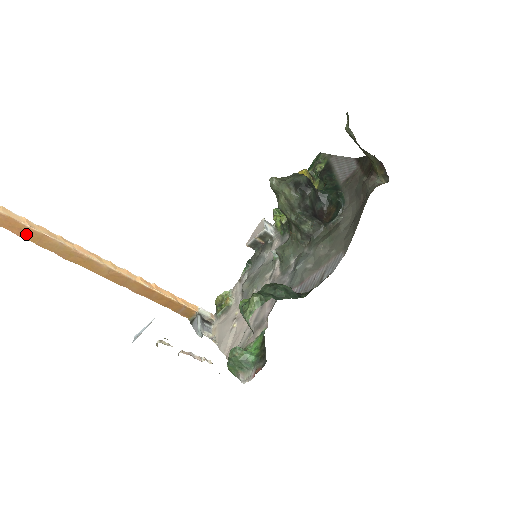
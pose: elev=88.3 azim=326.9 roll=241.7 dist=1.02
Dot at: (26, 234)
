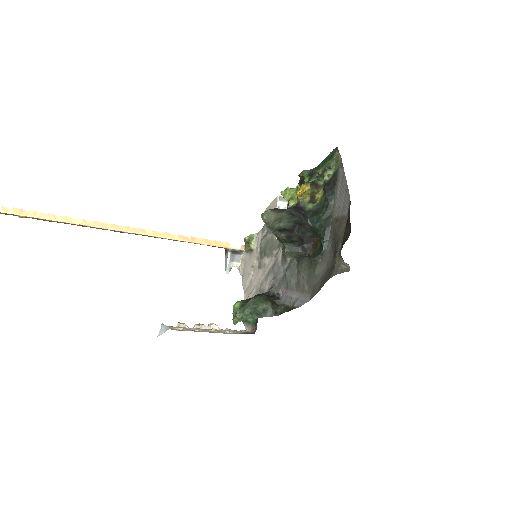
Dot at: (87, 226)
